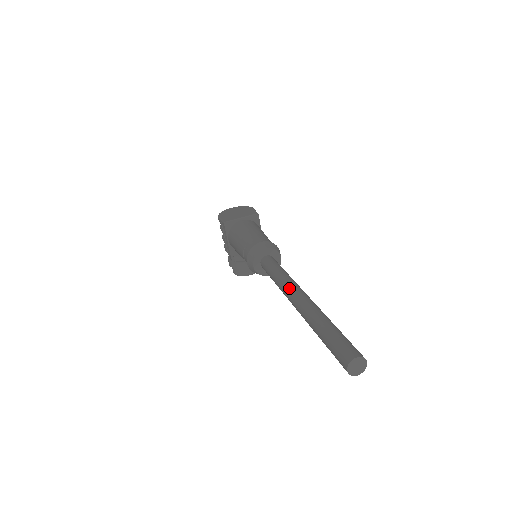
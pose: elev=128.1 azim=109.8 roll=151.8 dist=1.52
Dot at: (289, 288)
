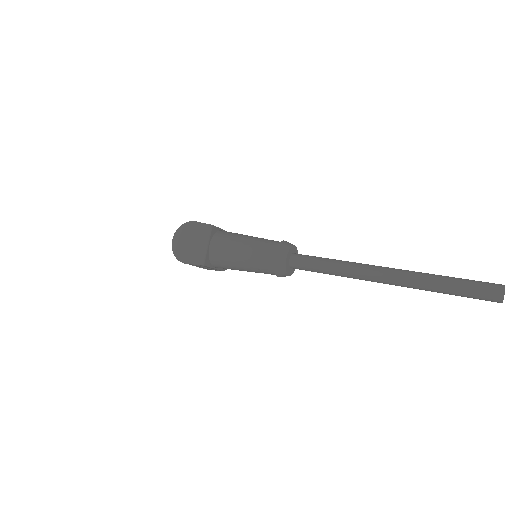
Dot at: (364, 276)
